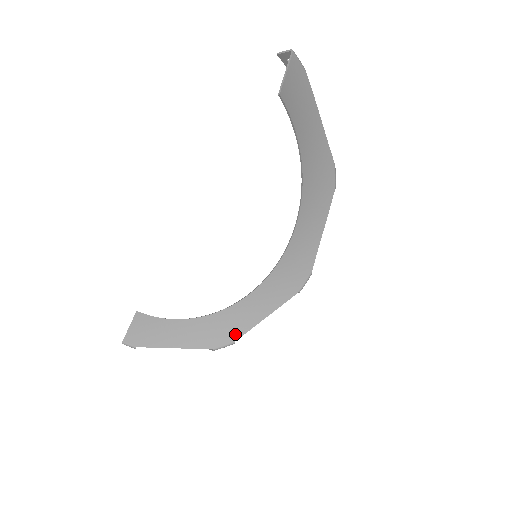
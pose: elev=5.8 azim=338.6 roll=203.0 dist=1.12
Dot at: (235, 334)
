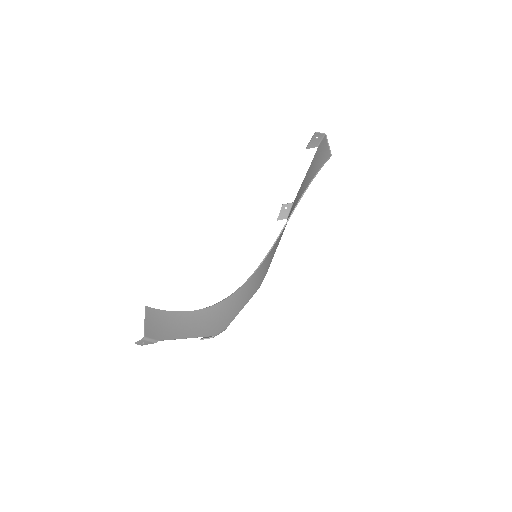
Dot at: (227, 321)
